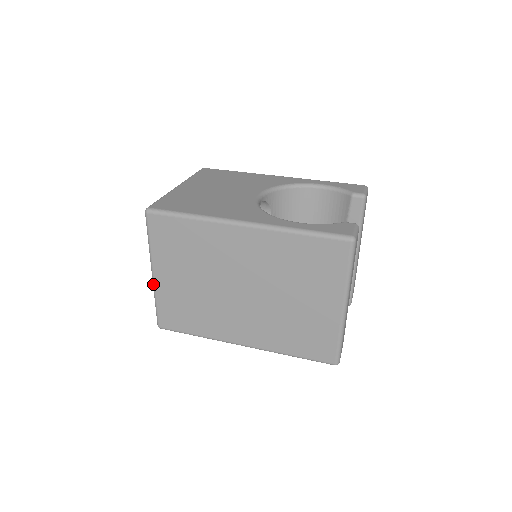
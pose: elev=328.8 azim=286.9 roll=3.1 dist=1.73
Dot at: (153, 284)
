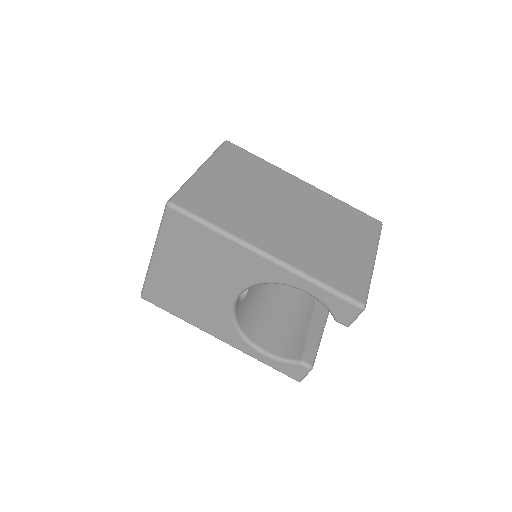
Dot at: occluded
